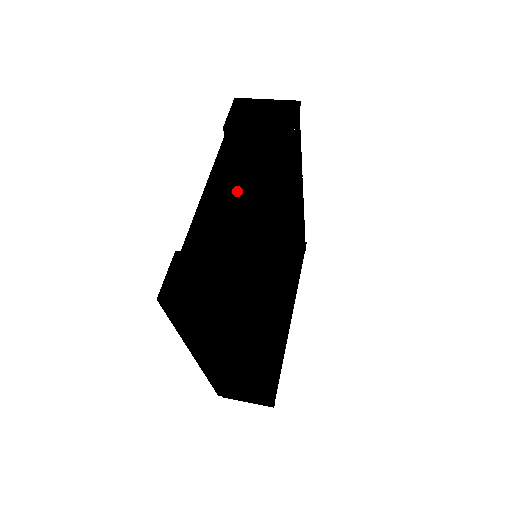
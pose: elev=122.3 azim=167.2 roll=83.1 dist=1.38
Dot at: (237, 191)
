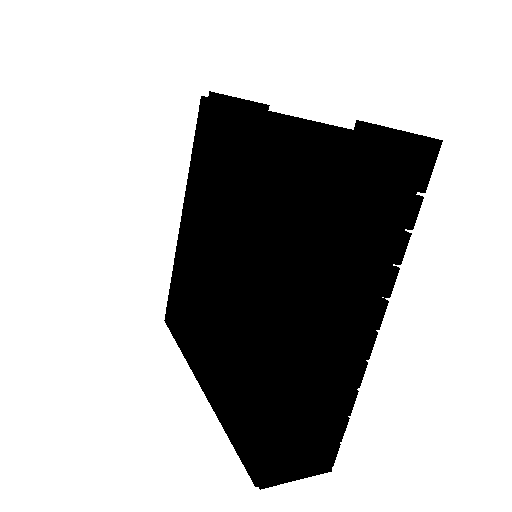
Dot at: occluded
